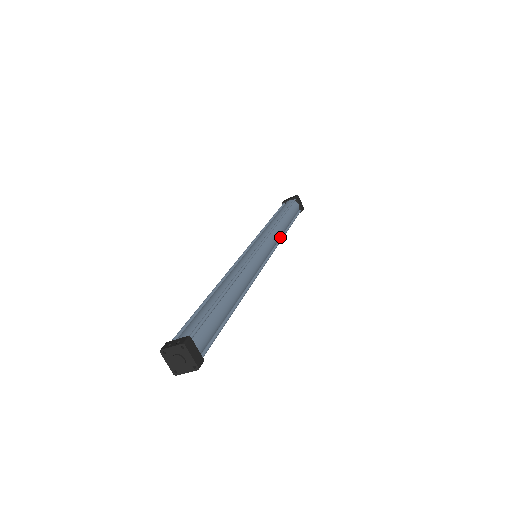
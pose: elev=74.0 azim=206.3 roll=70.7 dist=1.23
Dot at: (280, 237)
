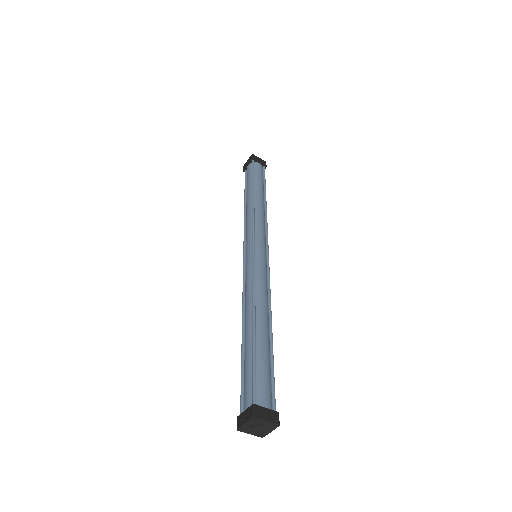
Dot at: (264, 216)
